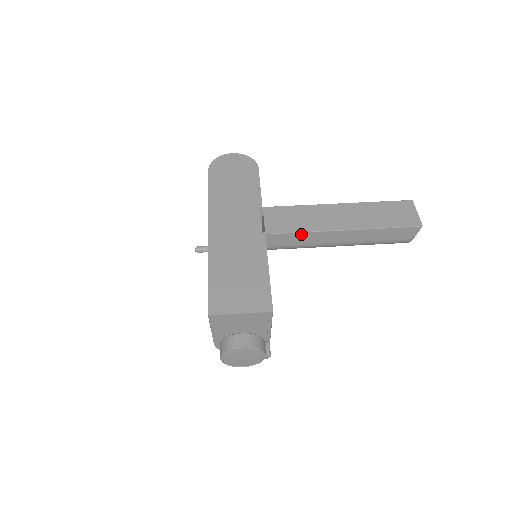
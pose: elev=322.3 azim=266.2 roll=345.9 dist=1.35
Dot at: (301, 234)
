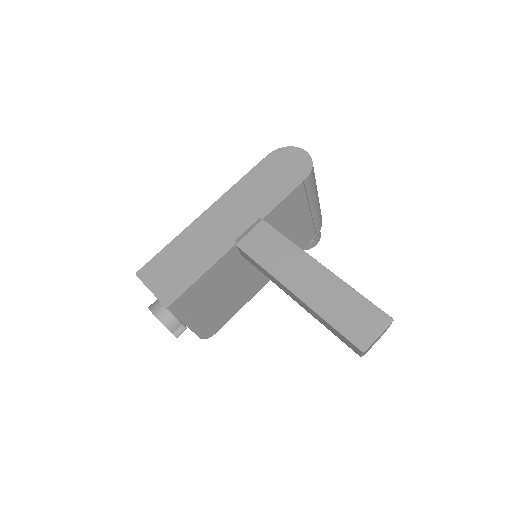
Dot at: (261, 267)
